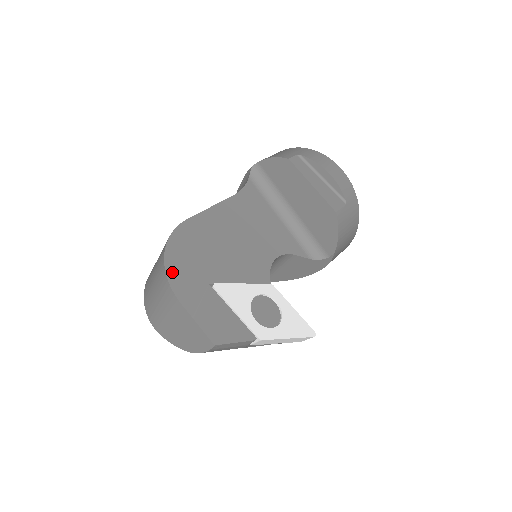
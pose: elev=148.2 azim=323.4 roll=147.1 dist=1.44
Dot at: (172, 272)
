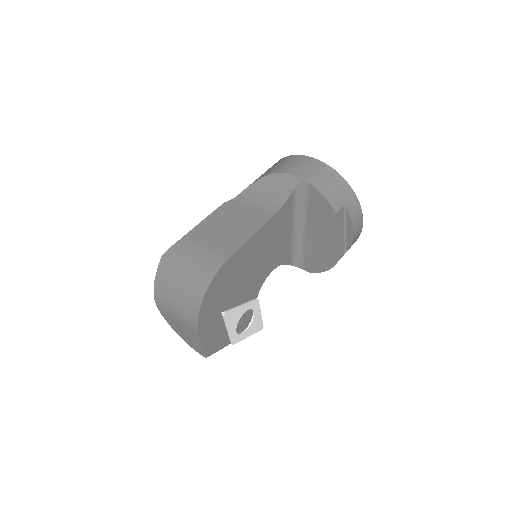
Dot at: (203, 312)
